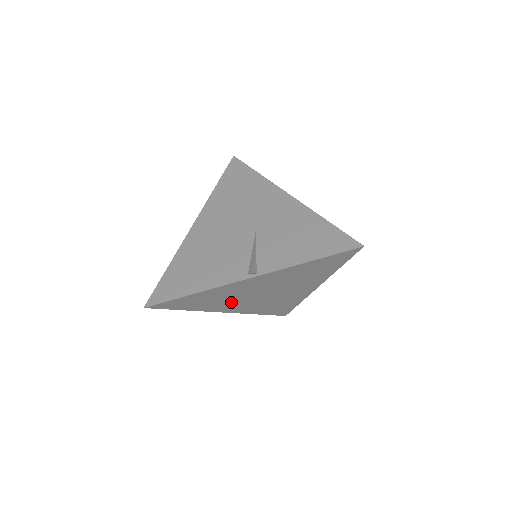
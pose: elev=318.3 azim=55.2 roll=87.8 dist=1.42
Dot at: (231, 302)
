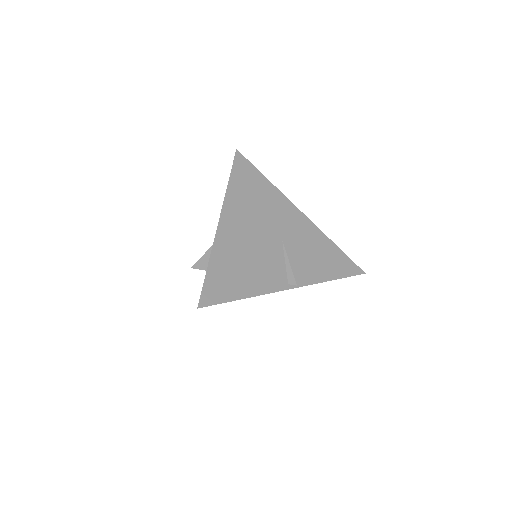
Dot at: occluded
